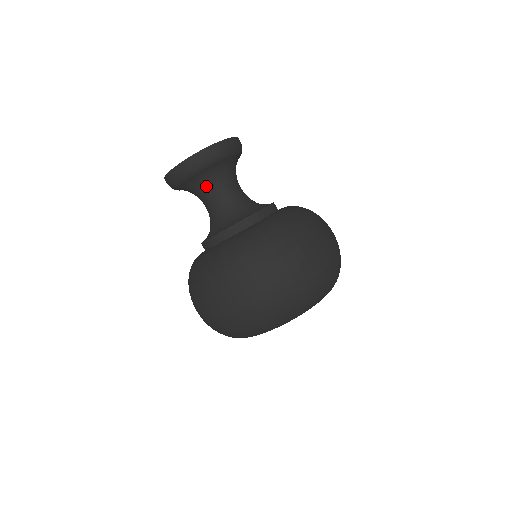
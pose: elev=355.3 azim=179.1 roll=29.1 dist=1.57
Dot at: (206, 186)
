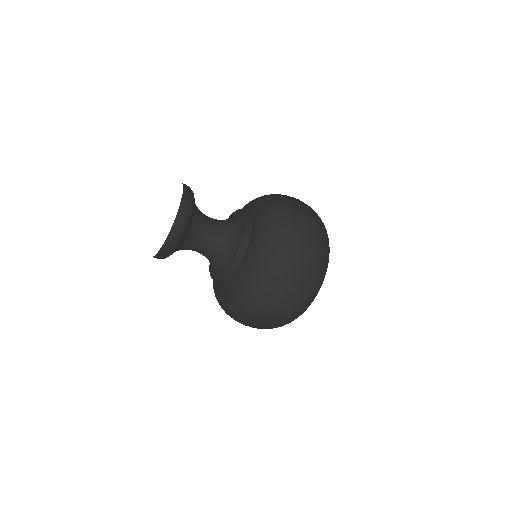
Dot at: (189, 243)
